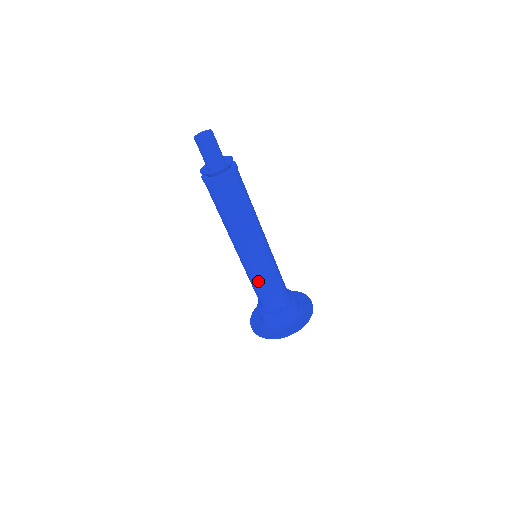
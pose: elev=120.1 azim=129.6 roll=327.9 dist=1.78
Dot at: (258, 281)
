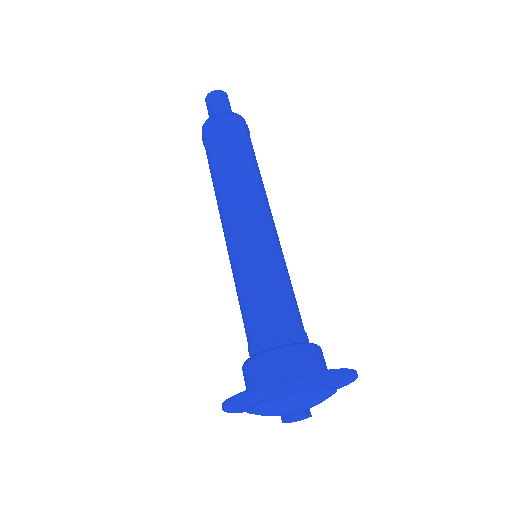
Dot at: (242, 282)
